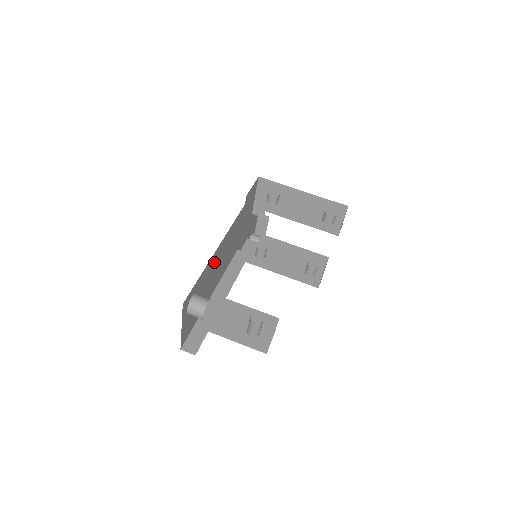
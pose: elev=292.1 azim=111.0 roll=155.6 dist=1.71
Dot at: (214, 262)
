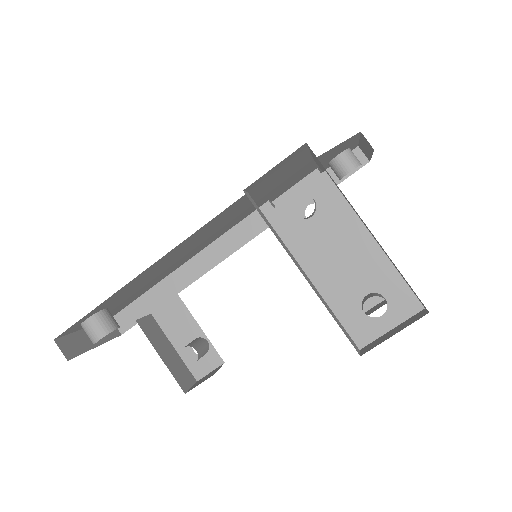
Dot at: (150, 271)
